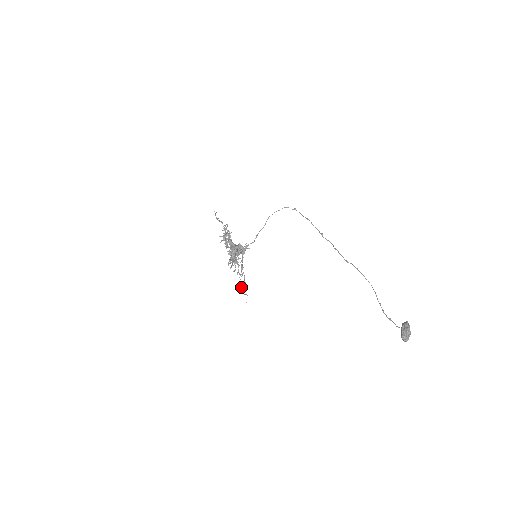
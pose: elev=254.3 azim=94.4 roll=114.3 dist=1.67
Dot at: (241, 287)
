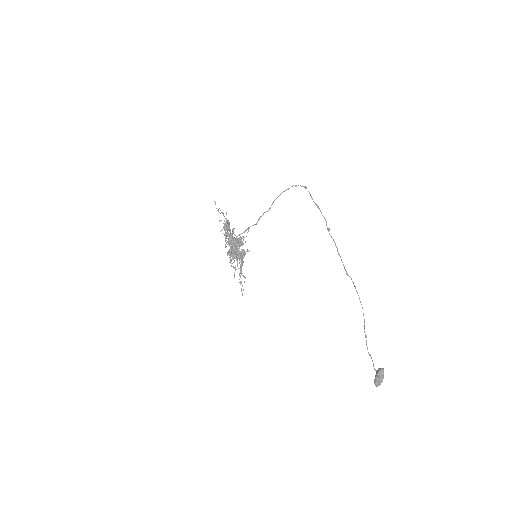
Dot at: (240, 264)
